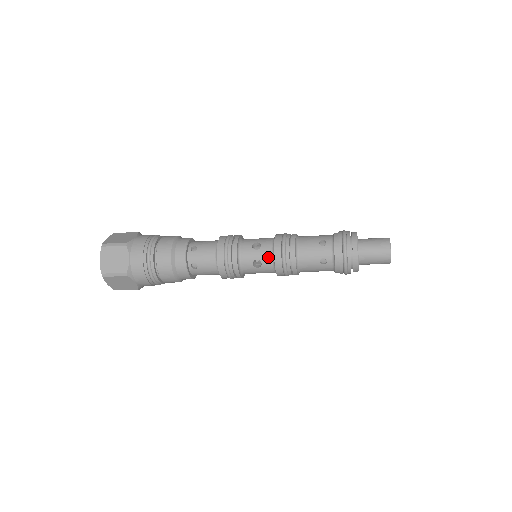
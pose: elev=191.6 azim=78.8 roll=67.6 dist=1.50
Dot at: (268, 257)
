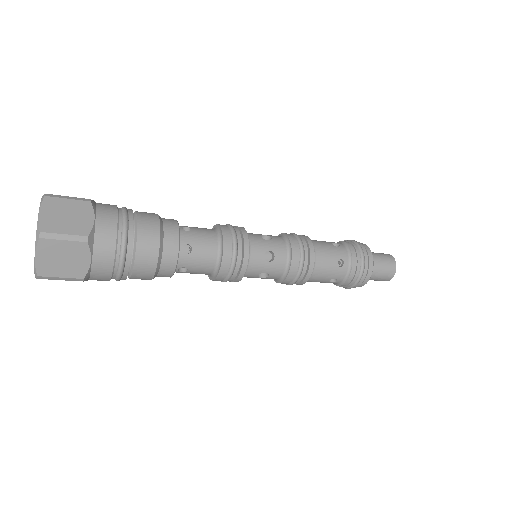
Dot at: (279, 272)
